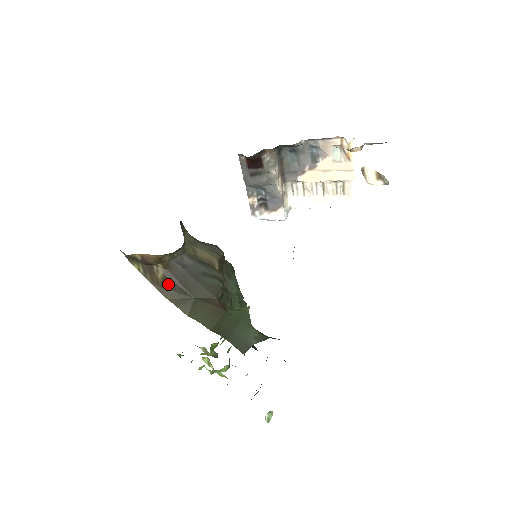
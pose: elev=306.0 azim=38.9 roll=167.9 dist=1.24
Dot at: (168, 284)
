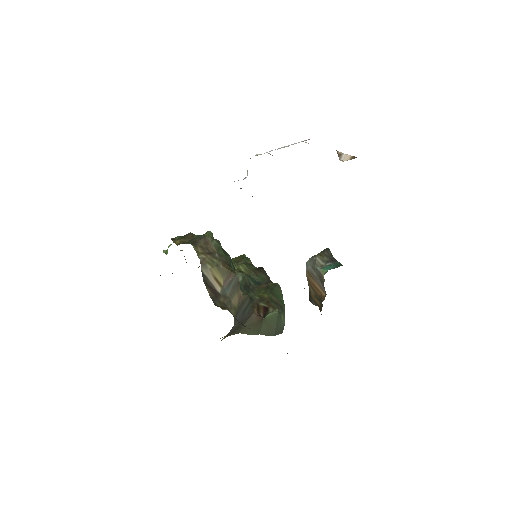
Dot at: (227, 336)
